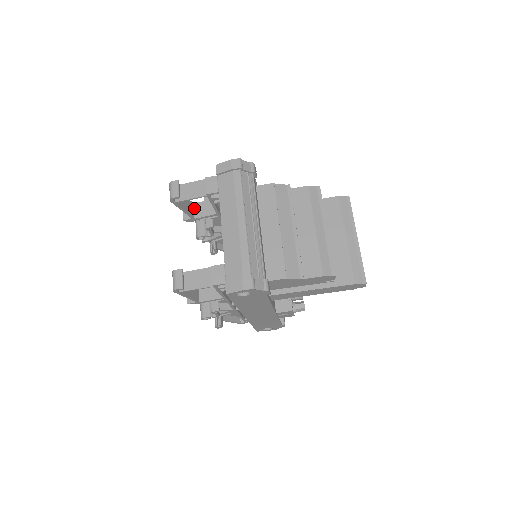
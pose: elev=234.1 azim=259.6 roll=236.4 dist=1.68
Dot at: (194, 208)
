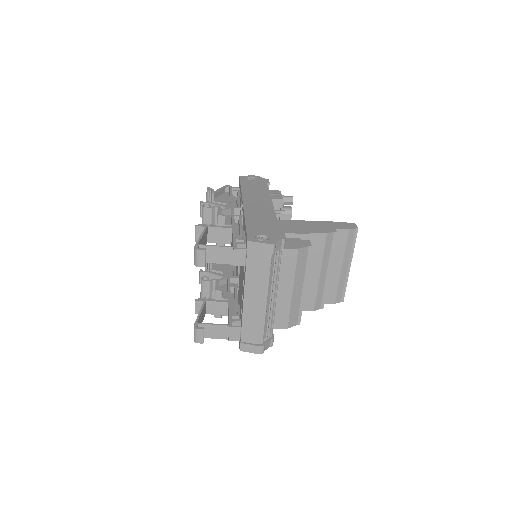
Dot at: (208, 232)
